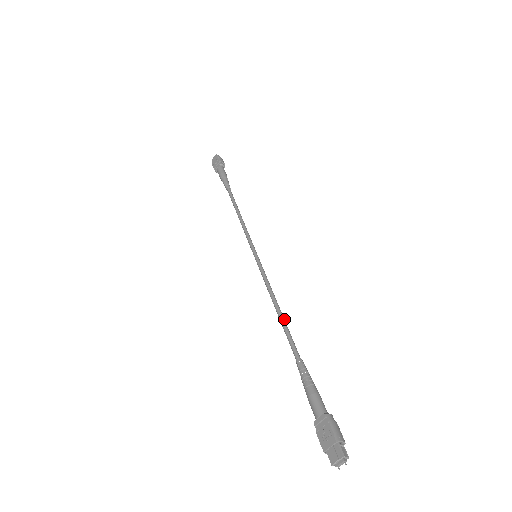
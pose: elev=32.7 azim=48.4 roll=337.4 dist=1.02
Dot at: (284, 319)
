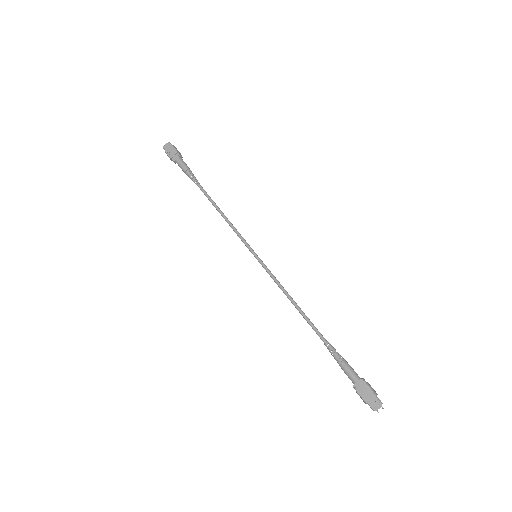
Dot at: occluded
